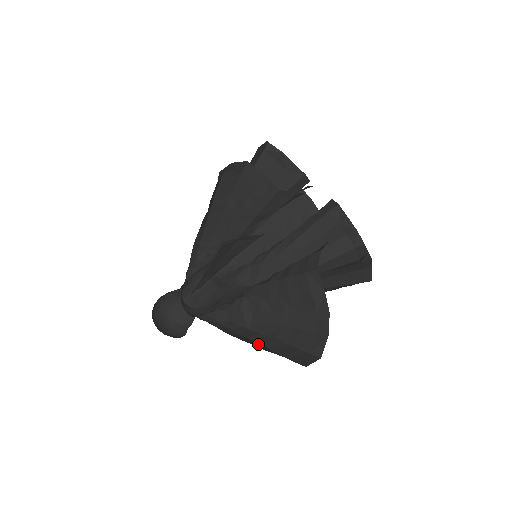
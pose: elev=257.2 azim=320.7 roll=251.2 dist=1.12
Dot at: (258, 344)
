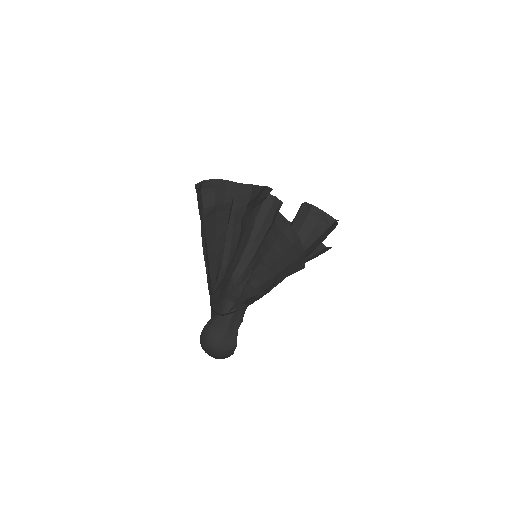
Dot at: occluded
